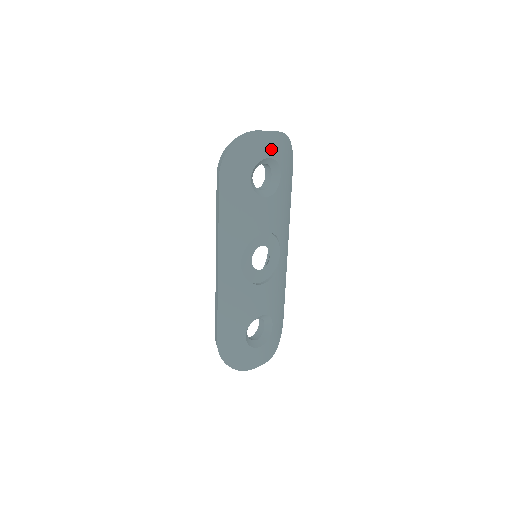
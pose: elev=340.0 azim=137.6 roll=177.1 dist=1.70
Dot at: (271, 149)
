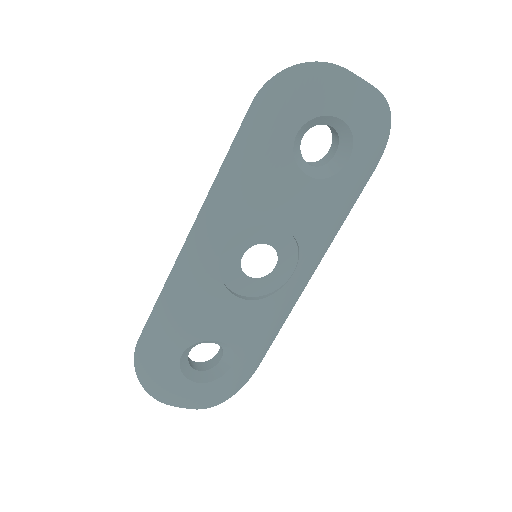
Dot at: (352, 108)
